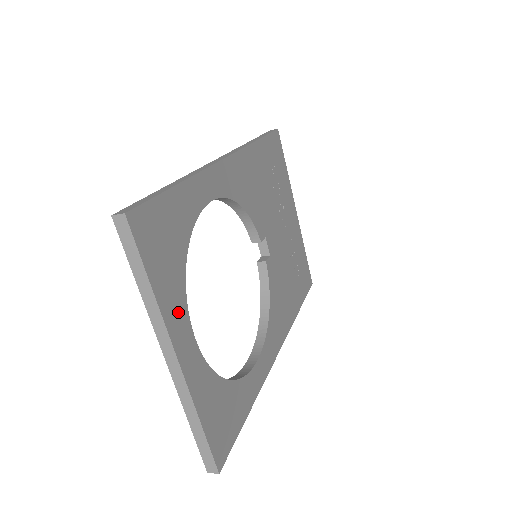
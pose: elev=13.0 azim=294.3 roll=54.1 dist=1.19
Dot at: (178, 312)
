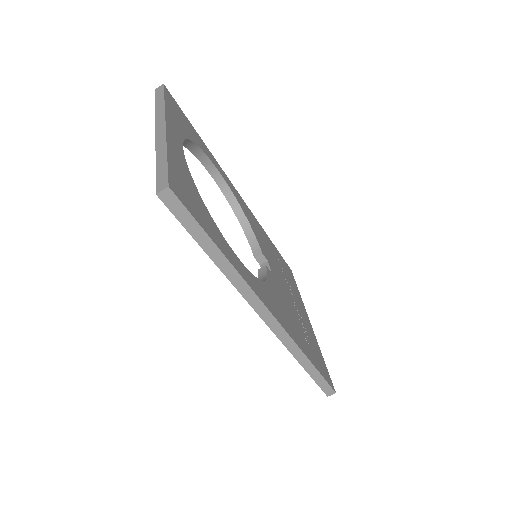
Dot at: (176, 128)
